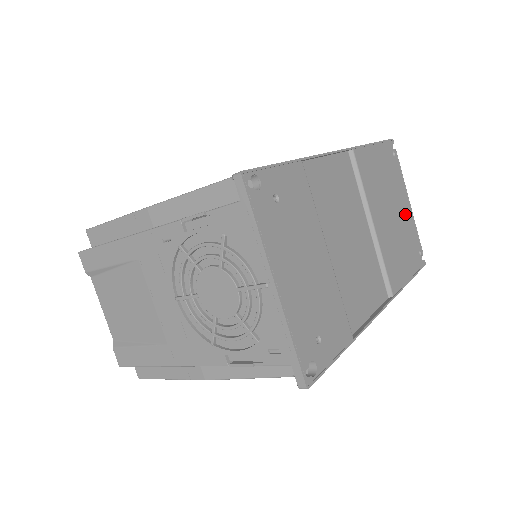
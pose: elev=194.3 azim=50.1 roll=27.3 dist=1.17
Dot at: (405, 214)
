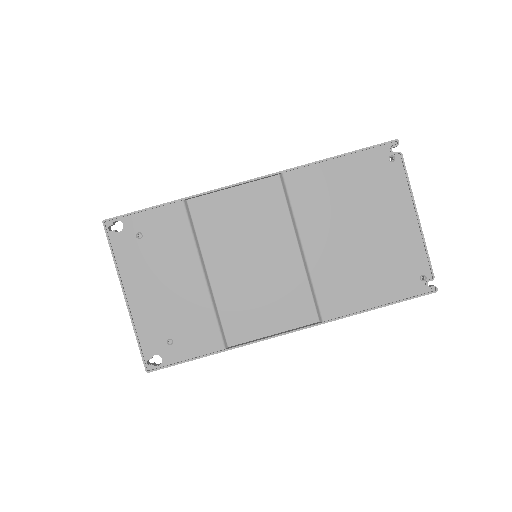
Dot at: (396, 231)
